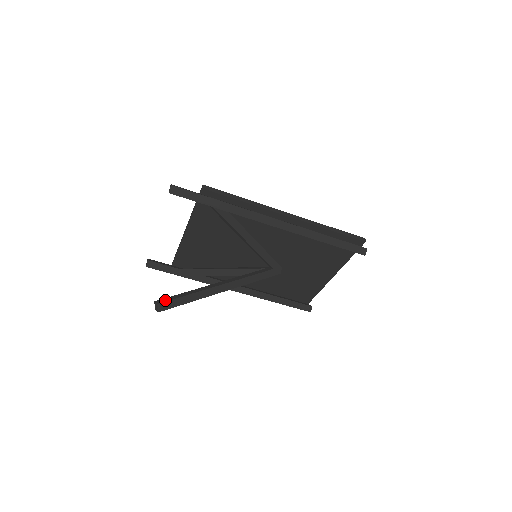
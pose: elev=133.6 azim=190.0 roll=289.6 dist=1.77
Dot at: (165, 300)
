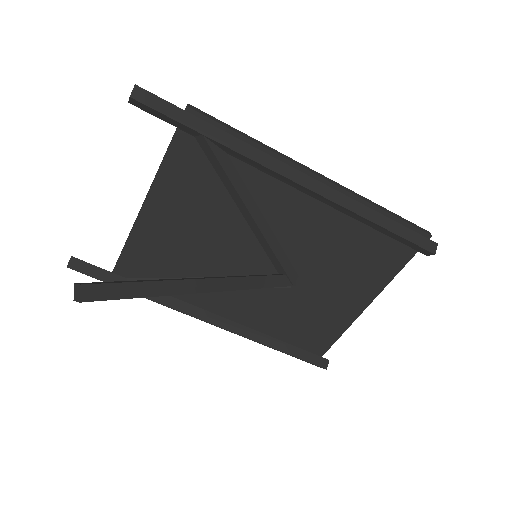
Dot at: (97, 282)
